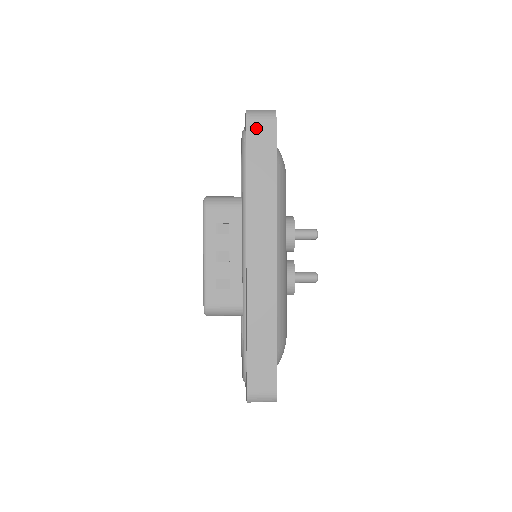
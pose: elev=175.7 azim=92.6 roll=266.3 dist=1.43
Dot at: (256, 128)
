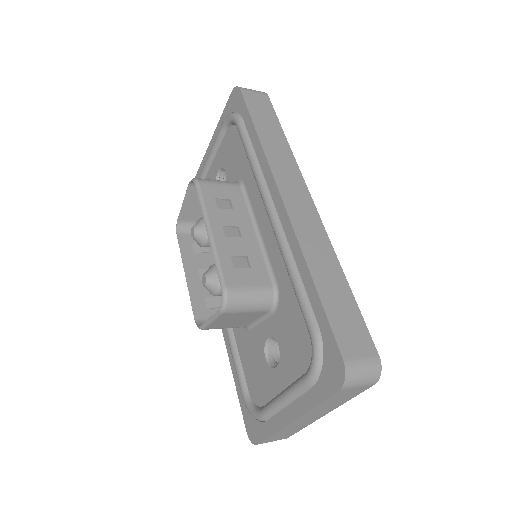
Dot at: (251, 96)
